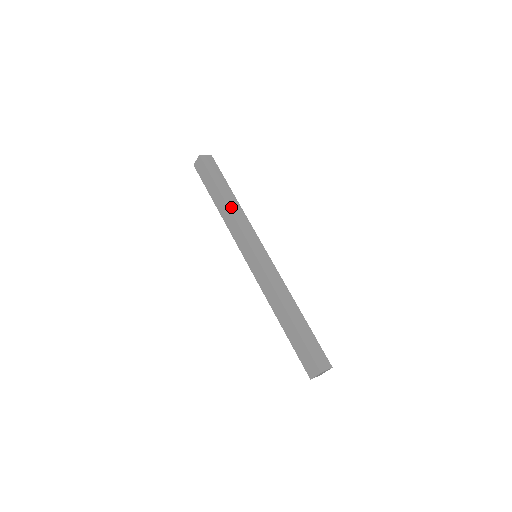
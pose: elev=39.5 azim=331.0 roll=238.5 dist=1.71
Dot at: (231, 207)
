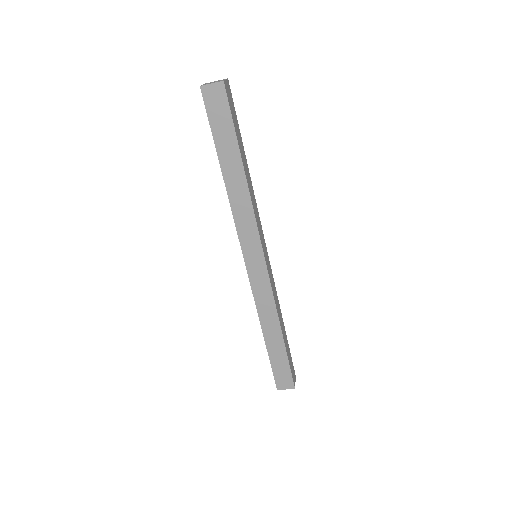
Dot at: (249, 187)
